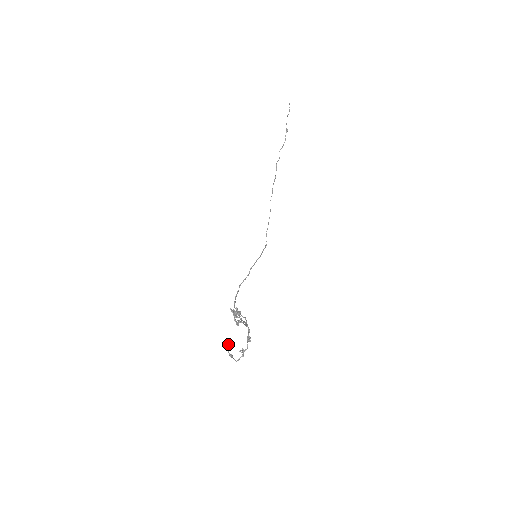
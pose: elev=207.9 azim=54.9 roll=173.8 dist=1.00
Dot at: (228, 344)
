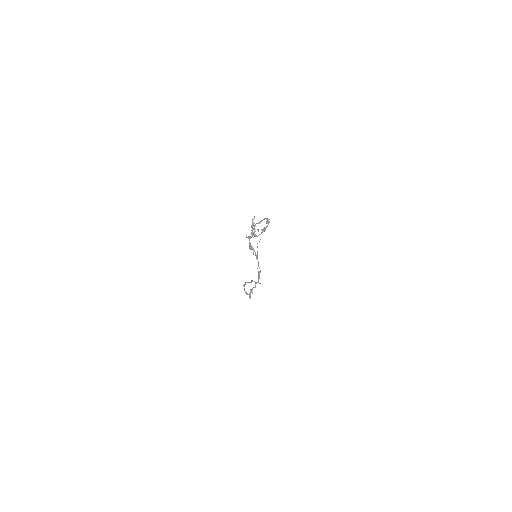
Dot at: (252, 219)
